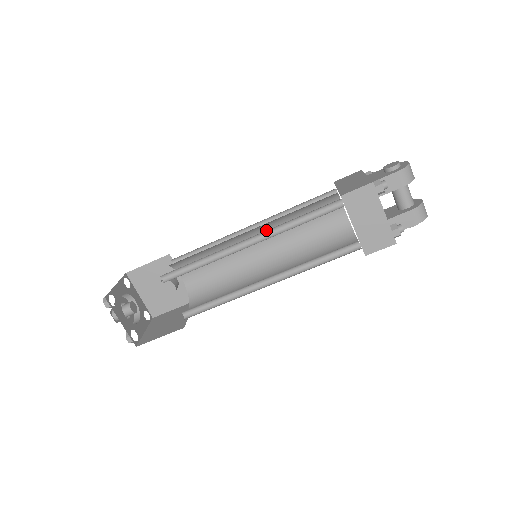
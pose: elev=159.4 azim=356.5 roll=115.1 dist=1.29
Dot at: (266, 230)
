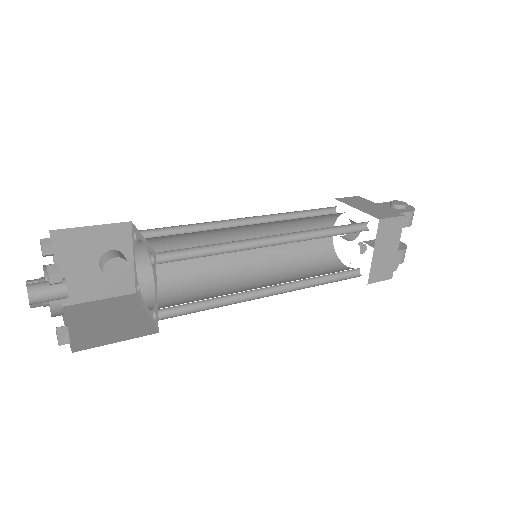
Dot at: (263, 228)
